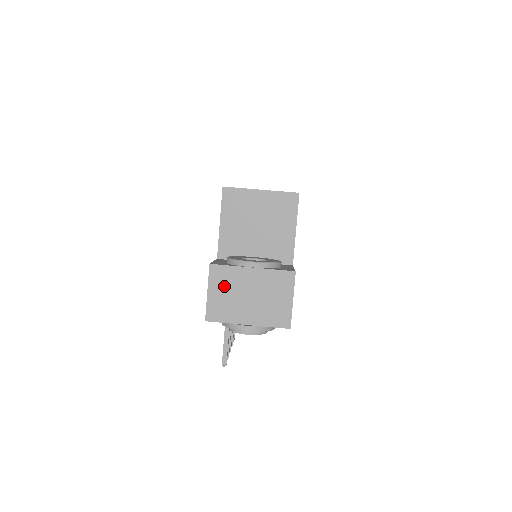
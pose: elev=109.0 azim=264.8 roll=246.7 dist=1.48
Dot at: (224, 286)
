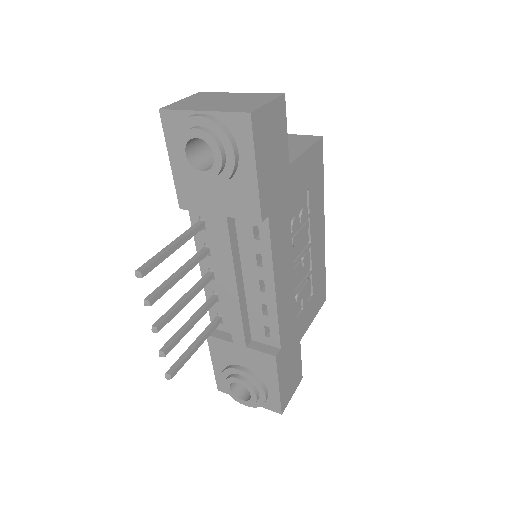
Dot at: (201, 98)
